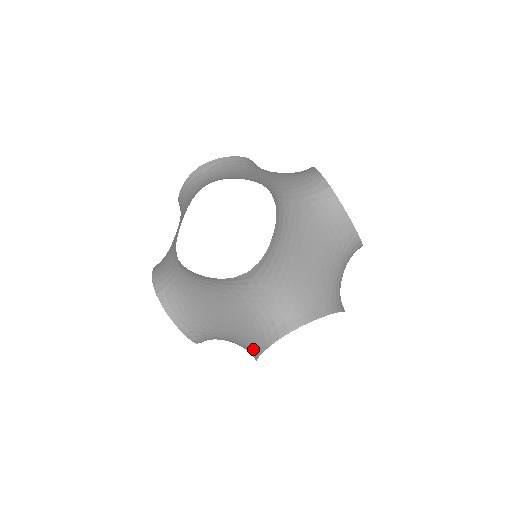
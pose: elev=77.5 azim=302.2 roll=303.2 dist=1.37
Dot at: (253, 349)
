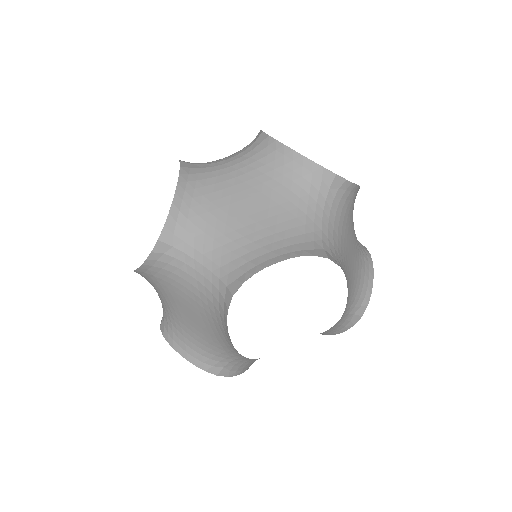
Dot at: occluded
